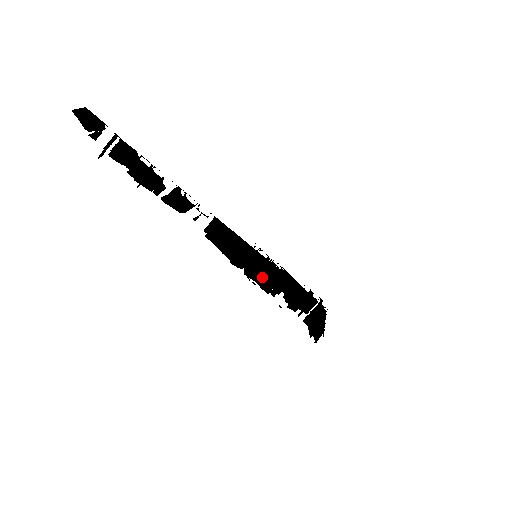
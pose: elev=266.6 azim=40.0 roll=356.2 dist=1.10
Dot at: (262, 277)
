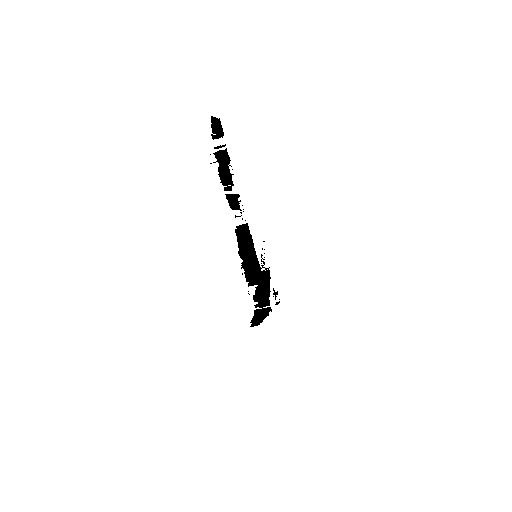
Dot at: (250, 271)
